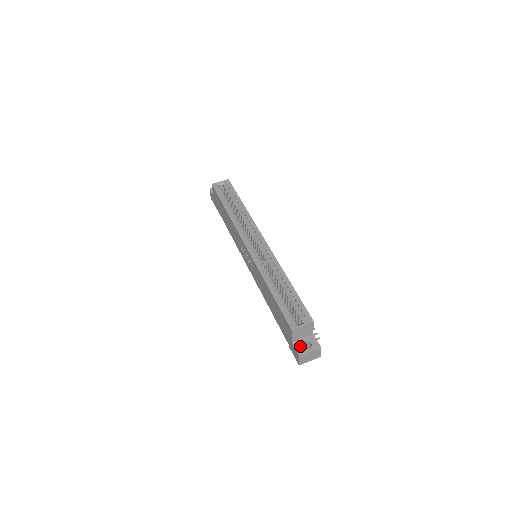
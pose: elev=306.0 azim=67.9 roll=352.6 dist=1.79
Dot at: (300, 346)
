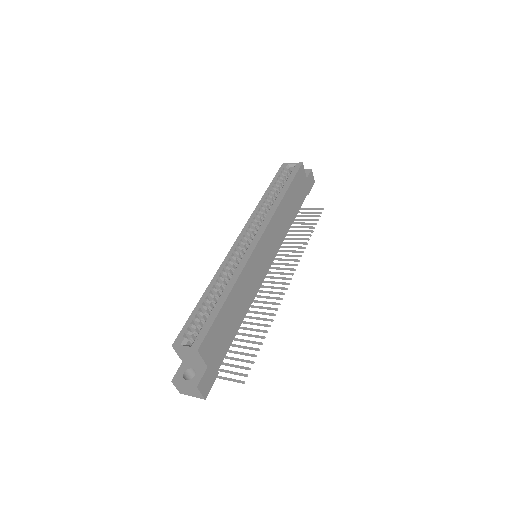
Dot at: (183, 371)
